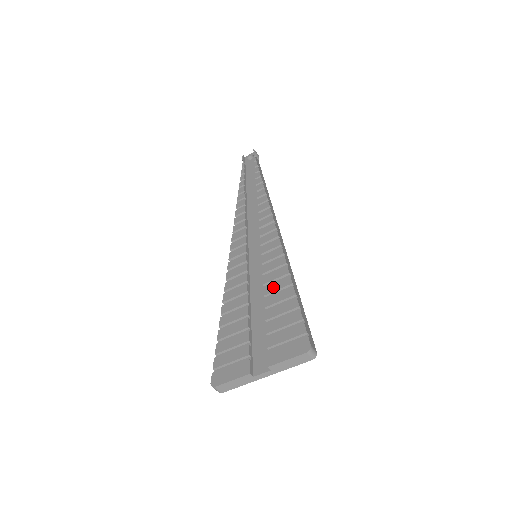
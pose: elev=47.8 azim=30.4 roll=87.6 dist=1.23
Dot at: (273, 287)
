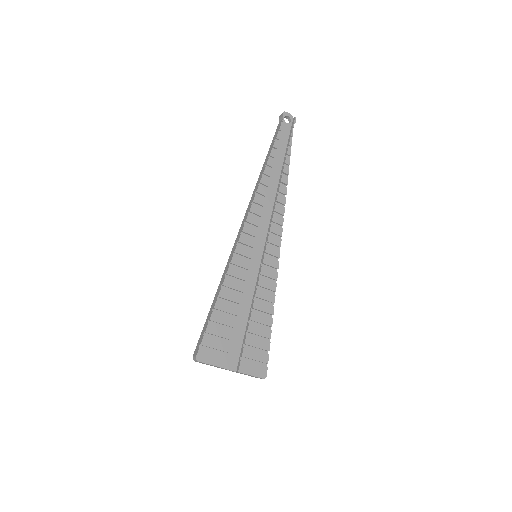
Dot at: (261, 306)
